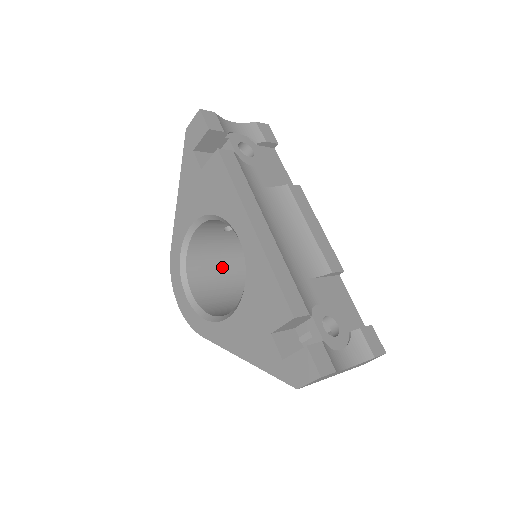
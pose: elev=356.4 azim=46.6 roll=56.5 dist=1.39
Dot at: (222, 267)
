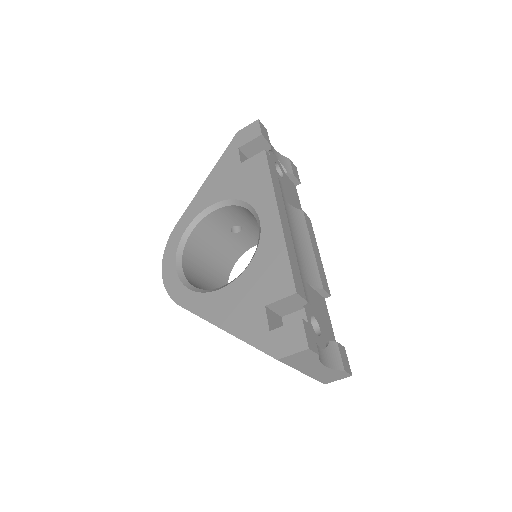
Dot at: (212, 264)
